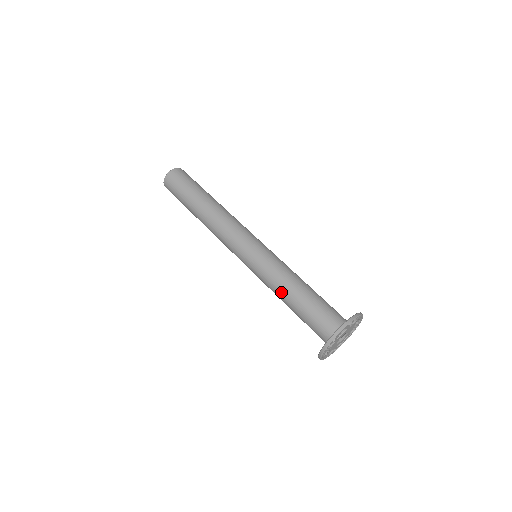
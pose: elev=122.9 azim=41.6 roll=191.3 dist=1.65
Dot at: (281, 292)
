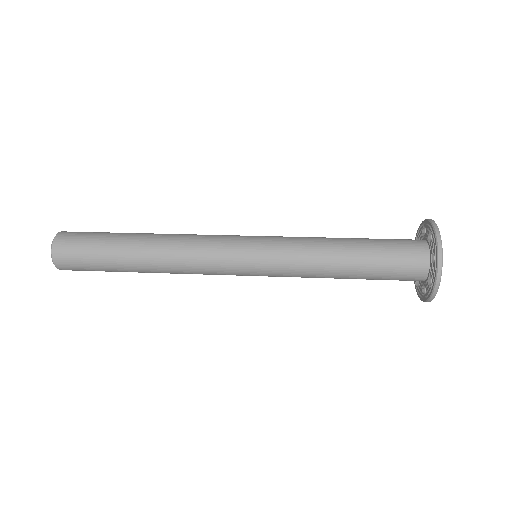
Dot at: (329, 242)
